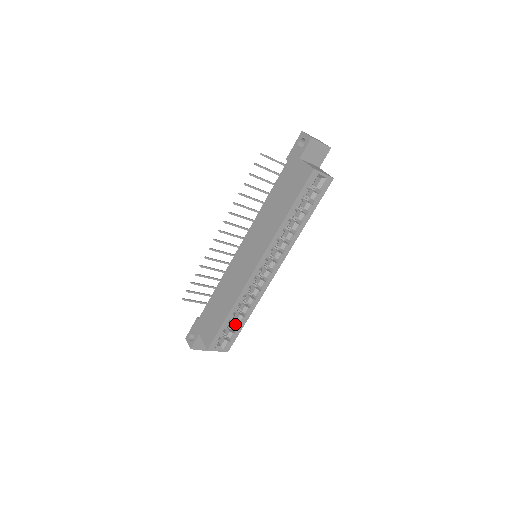
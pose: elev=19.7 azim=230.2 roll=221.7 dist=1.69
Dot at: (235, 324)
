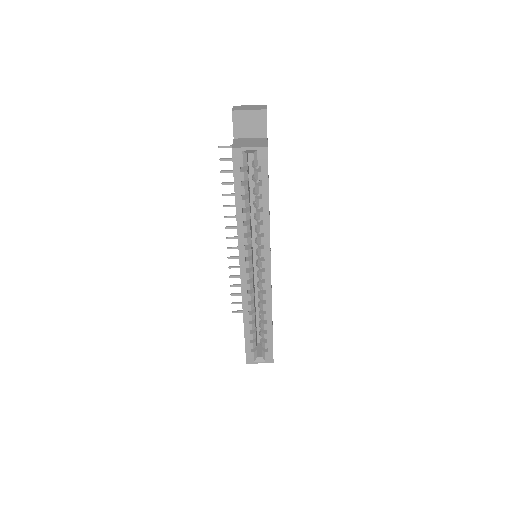
Dot at: (262, 333)
